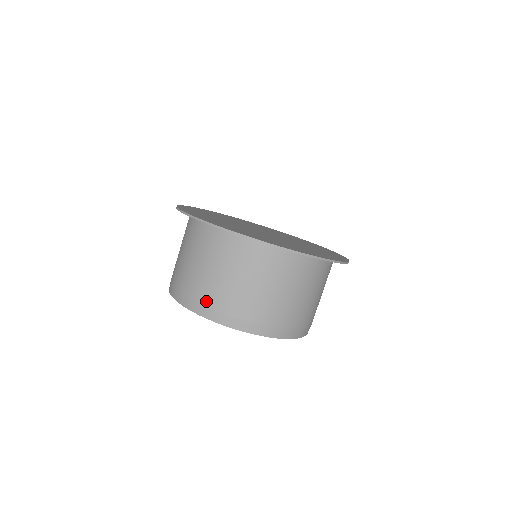
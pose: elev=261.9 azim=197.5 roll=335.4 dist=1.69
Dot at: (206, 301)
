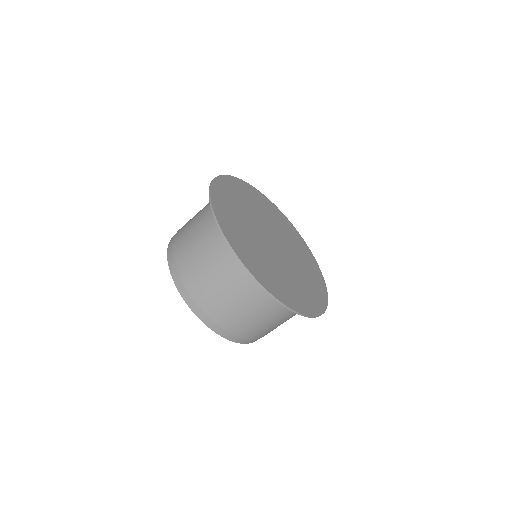
Dot at: (234, 331)
